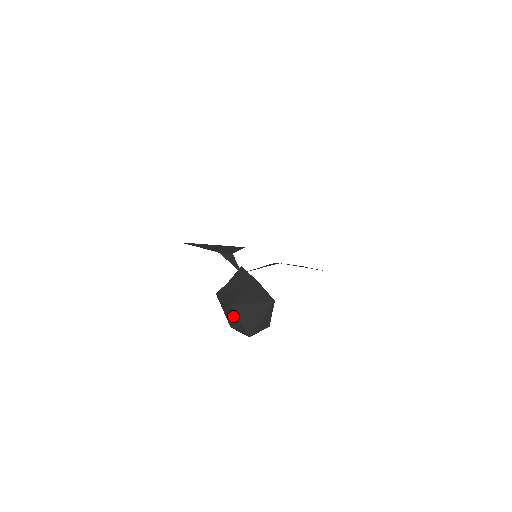
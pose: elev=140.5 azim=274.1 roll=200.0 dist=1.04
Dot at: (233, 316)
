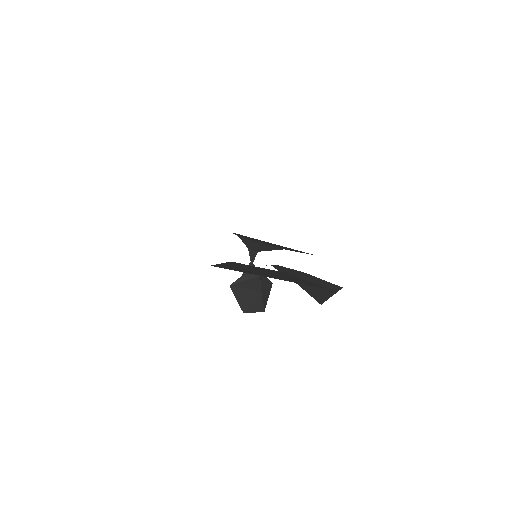
Dot at: occluded
